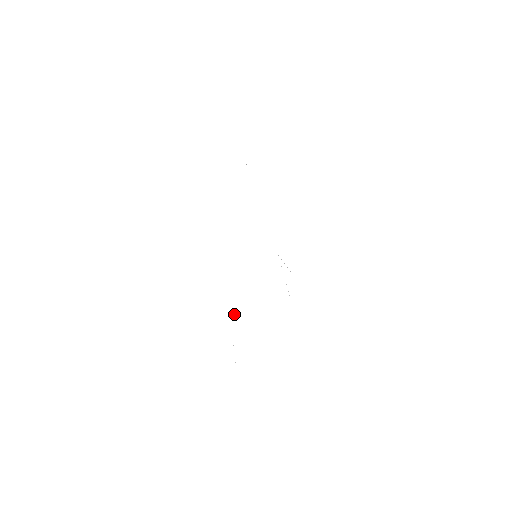
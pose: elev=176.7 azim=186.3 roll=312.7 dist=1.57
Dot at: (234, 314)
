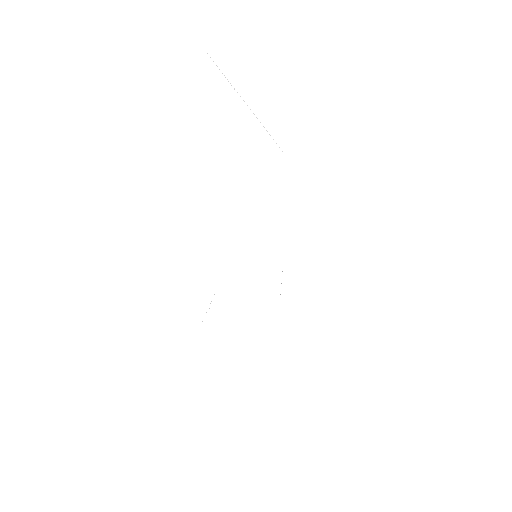
Dot at: occluded
